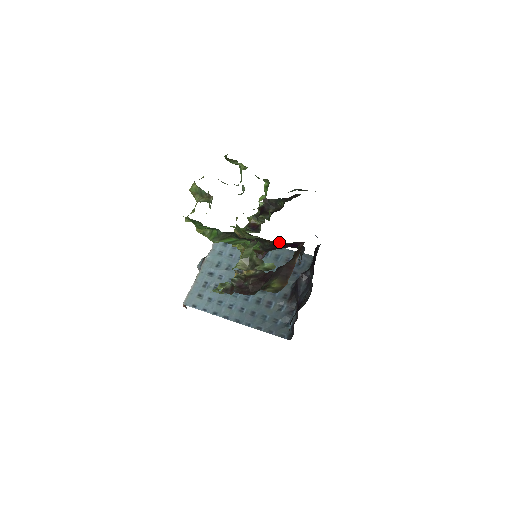
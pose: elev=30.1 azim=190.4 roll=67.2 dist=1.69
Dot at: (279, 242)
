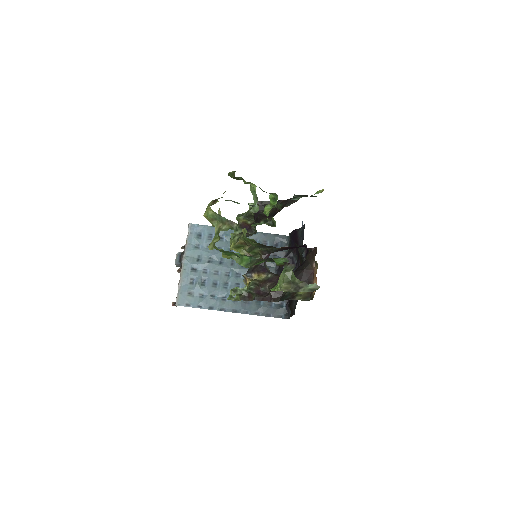
Dot at: (289, 247)
